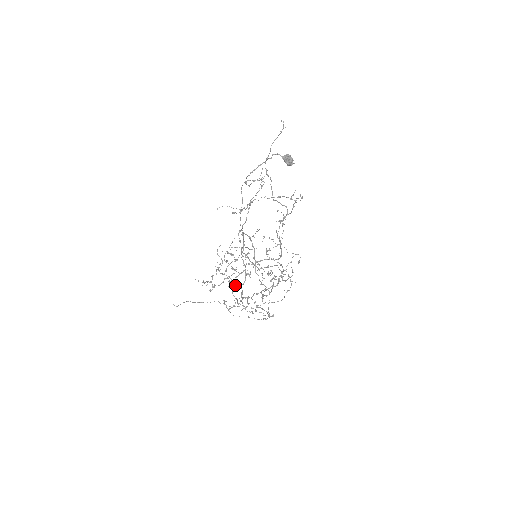
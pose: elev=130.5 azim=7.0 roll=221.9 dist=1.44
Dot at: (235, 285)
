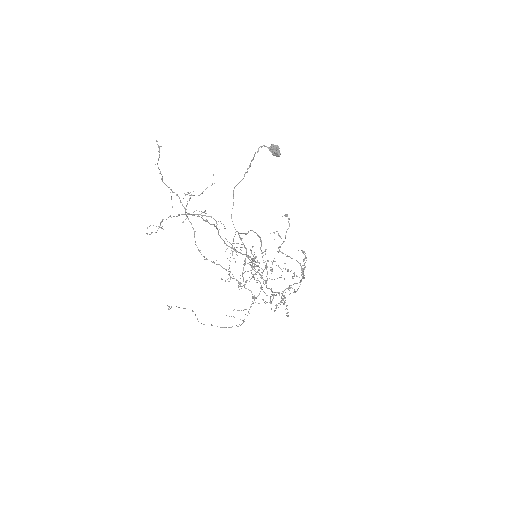
Dot at: occluded
